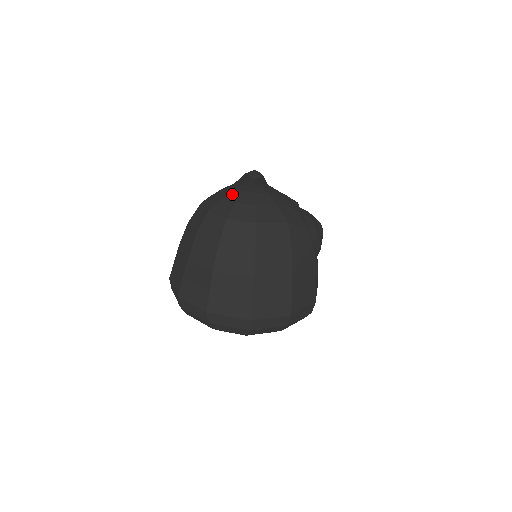
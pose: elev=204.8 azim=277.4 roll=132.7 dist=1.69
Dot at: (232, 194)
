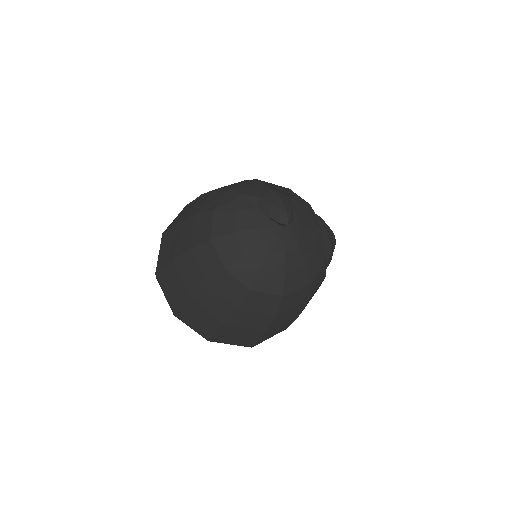
Dot at: (257, 251)
